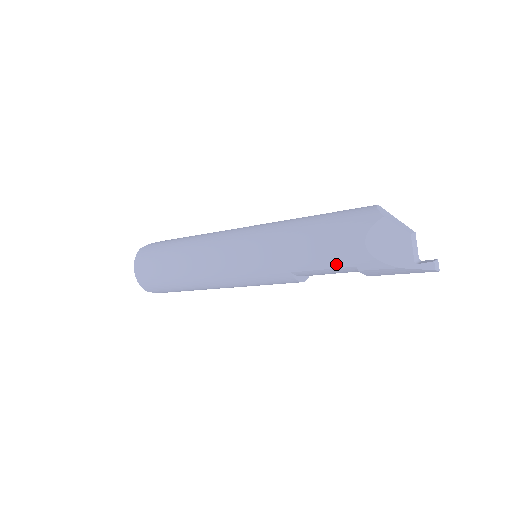
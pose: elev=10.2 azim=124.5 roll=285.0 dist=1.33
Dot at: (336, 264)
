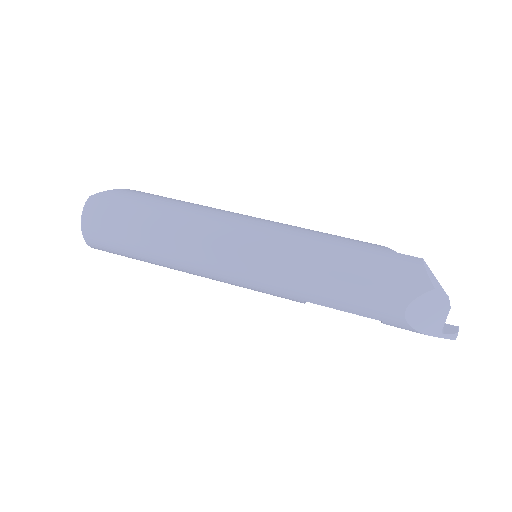
Dot at: (362, 314)
